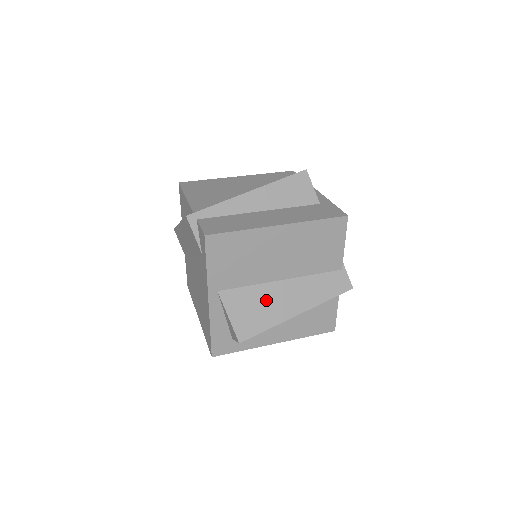
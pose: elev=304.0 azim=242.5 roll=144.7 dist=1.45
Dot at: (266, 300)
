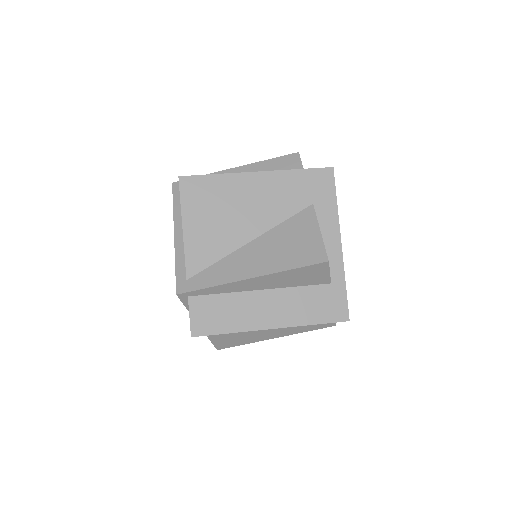
Dot at: (248, 333)
